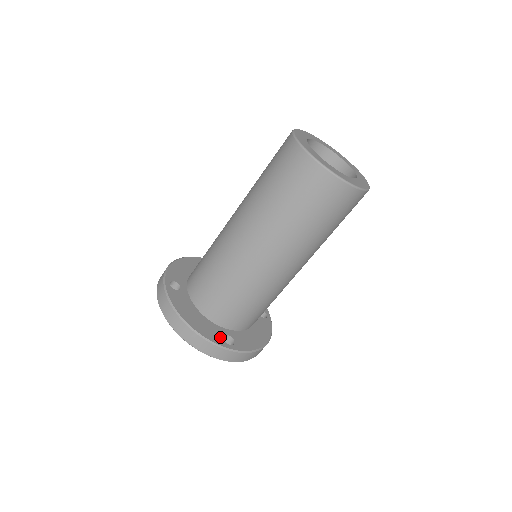
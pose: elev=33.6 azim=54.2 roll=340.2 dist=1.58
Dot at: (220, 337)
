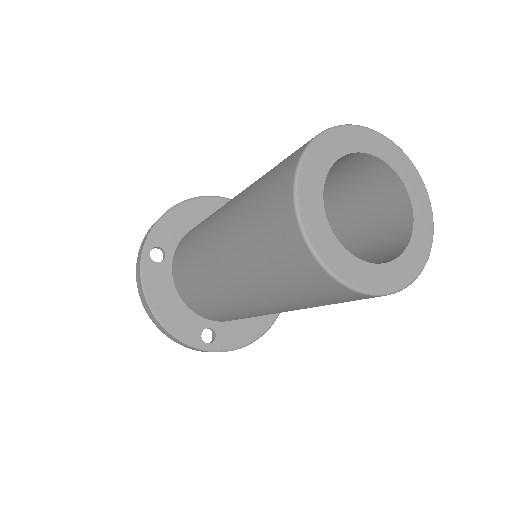
Dot at: (197, 332)
